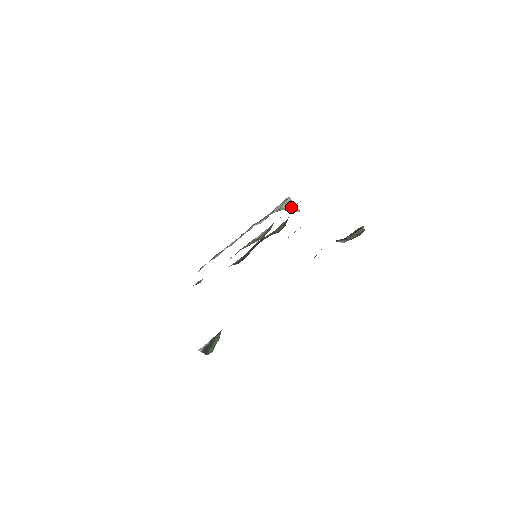
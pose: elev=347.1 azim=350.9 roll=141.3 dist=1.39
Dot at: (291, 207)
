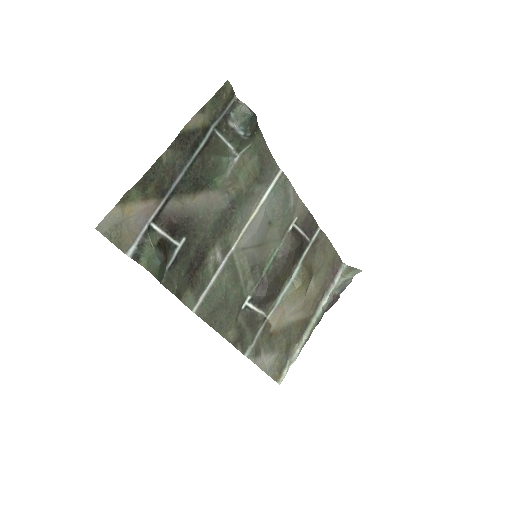
Dot at: (351, 272)
